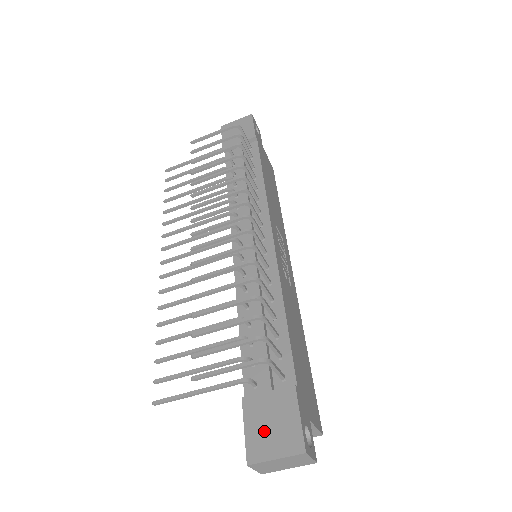
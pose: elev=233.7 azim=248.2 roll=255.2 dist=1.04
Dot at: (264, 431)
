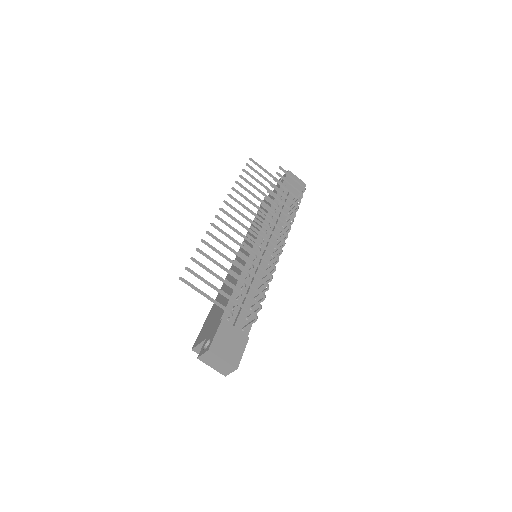
Dot at: (225, 343)
